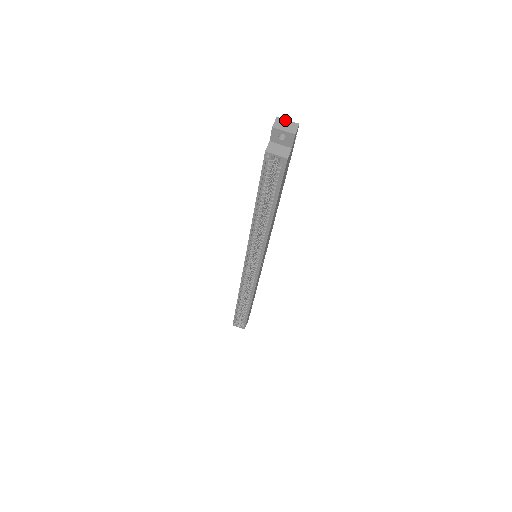
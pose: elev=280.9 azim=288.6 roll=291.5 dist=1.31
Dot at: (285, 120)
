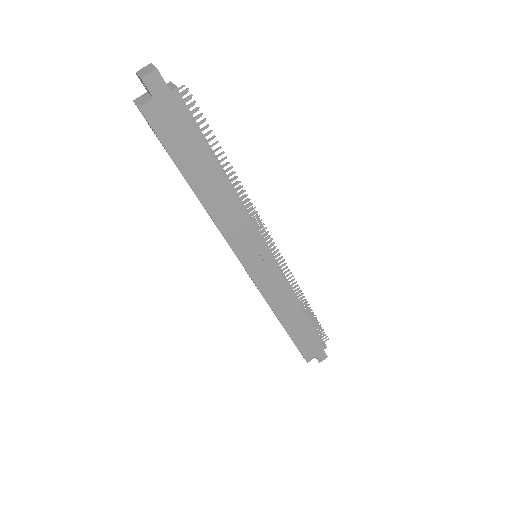
Dot at: (152, 65)
